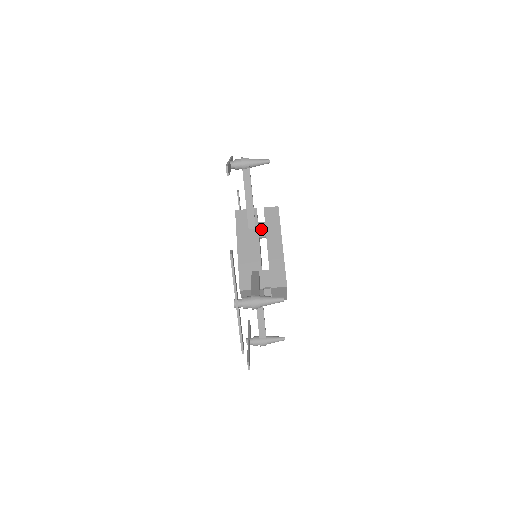
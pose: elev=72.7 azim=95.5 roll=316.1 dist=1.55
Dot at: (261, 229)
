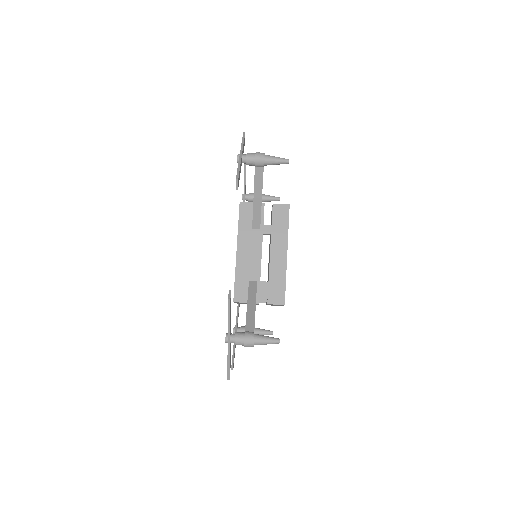
Dot at: occluded
